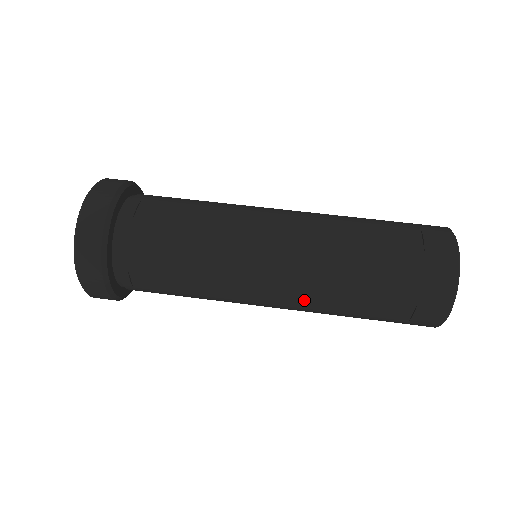
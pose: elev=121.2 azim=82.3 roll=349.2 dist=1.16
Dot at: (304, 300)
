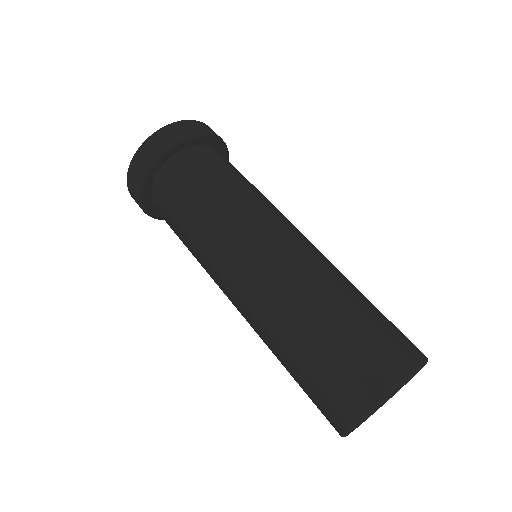
Dot at: (249, 318)
